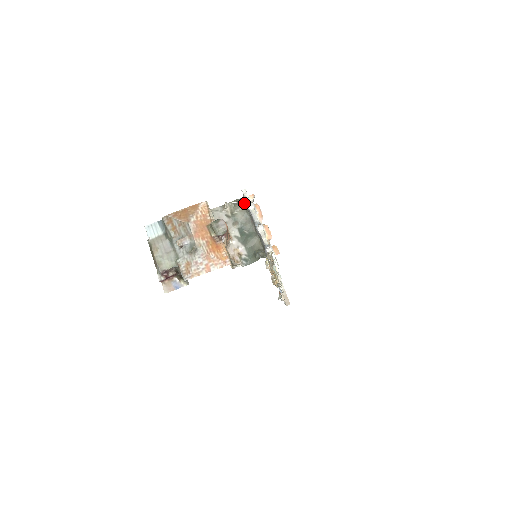
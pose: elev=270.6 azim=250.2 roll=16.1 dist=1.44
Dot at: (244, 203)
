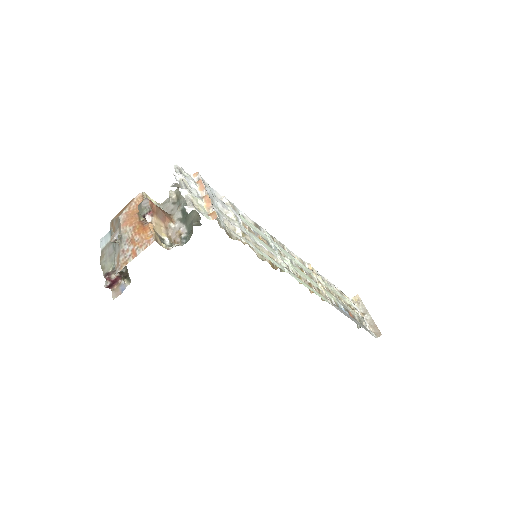
Dot at: occluded
